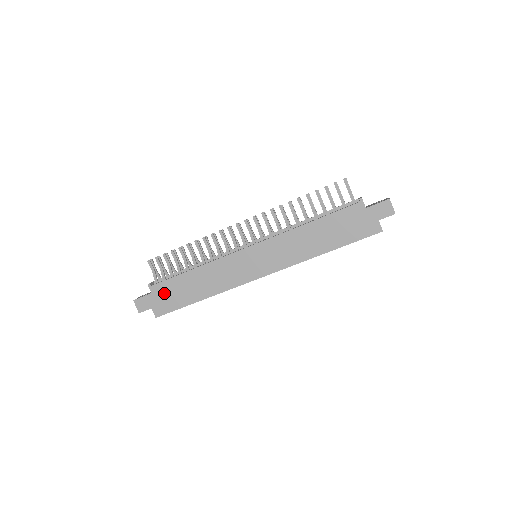
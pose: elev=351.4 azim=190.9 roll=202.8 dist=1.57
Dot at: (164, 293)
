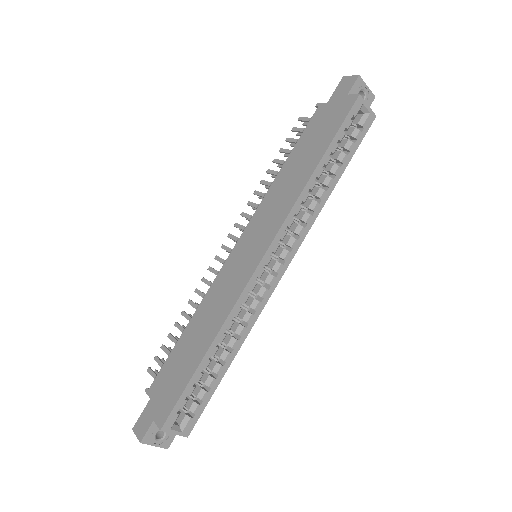
Dot at: (164, 384)
